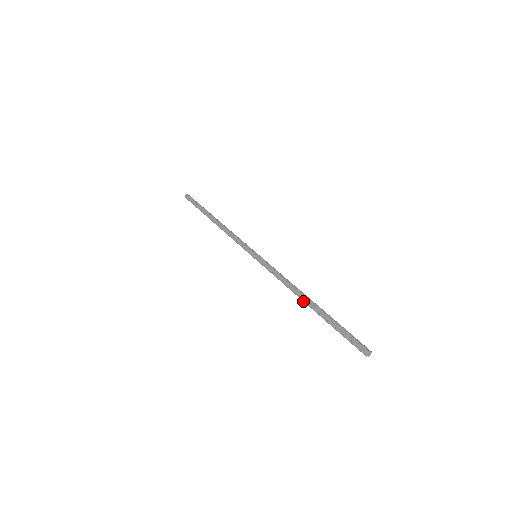
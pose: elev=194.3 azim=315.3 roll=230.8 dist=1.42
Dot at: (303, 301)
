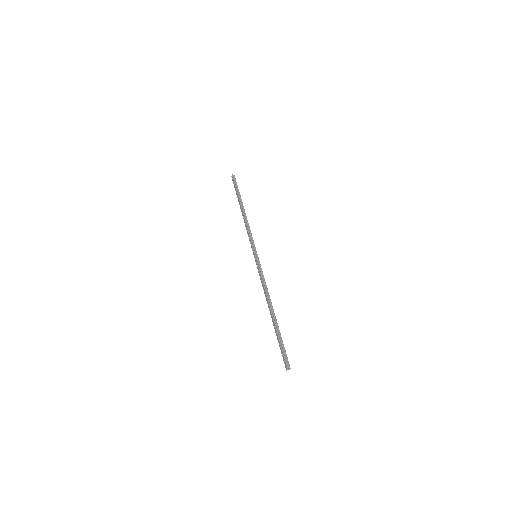
Dot at: (269, 310)
